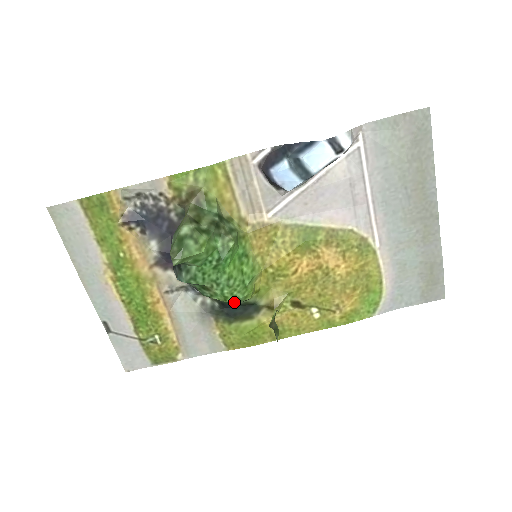
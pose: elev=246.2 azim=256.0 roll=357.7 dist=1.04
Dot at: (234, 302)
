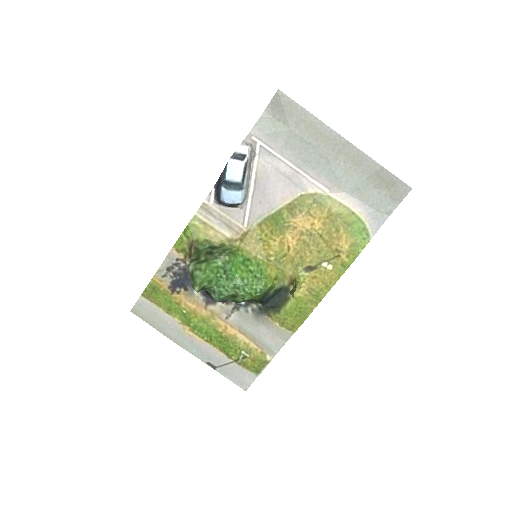
Dot at: (259, 293)
